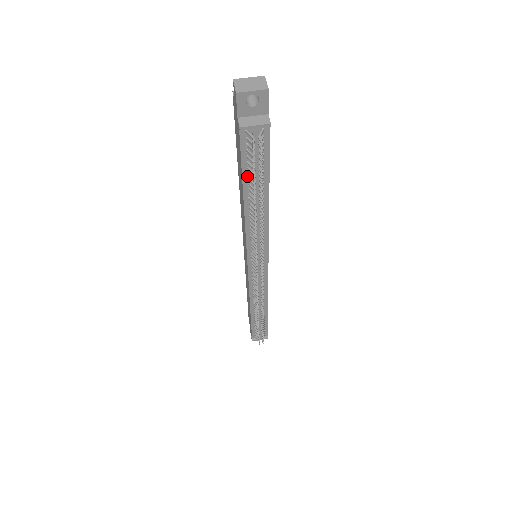
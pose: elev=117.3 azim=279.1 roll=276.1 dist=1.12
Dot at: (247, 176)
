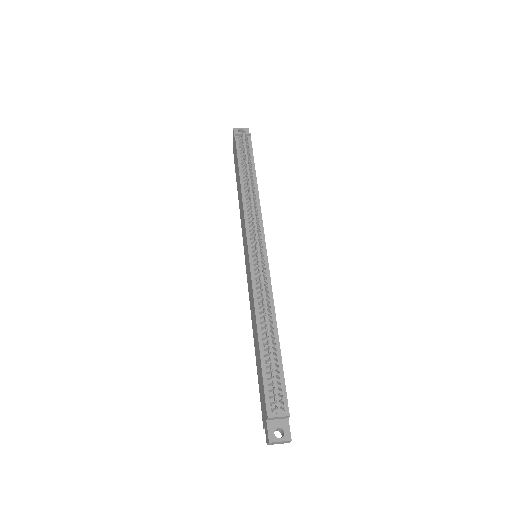
Dot at: (241, 162)
